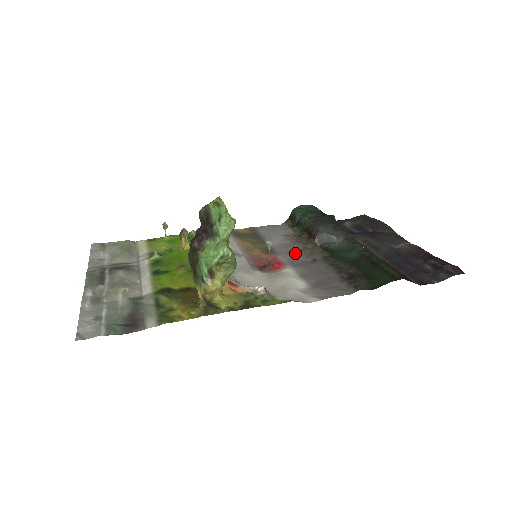
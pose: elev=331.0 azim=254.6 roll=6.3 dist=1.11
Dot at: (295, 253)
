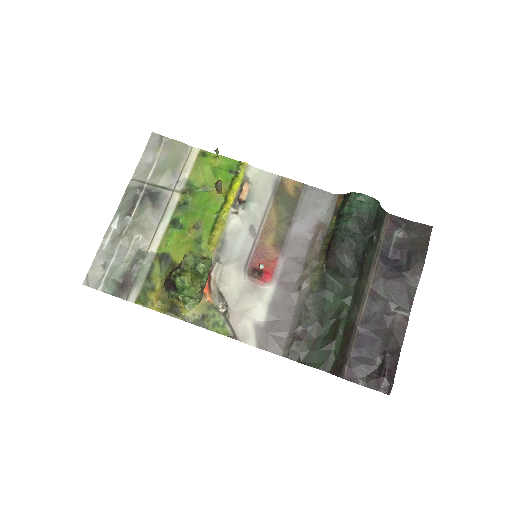
Dot at: (297, 264)
